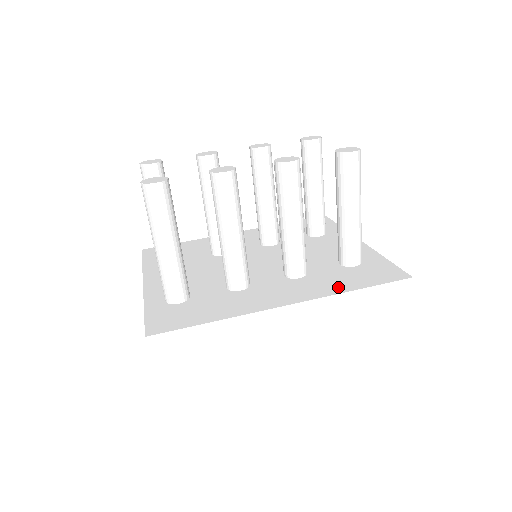
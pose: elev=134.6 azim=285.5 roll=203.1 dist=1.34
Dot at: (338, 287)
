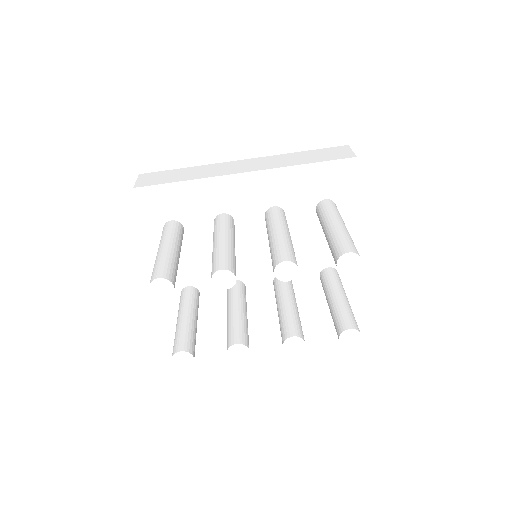
Dot at: (305, 307)
